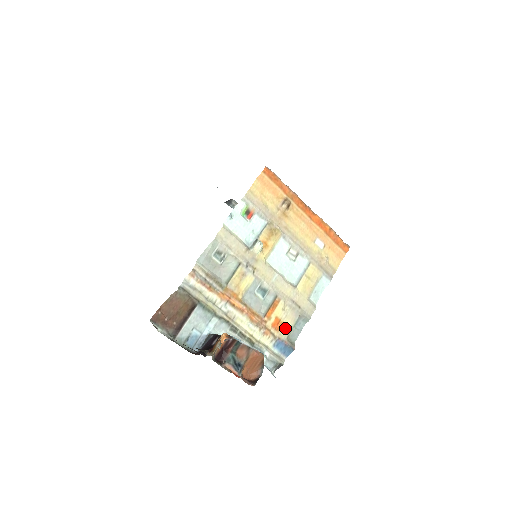
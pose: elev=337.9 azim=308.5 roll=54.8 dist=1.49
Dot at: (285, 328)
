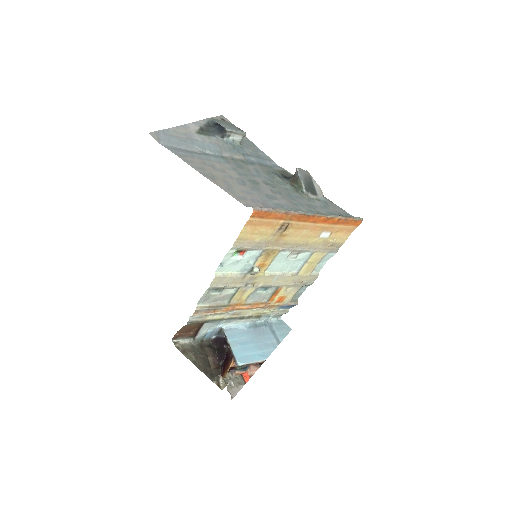
Dot at: (288, 298)
